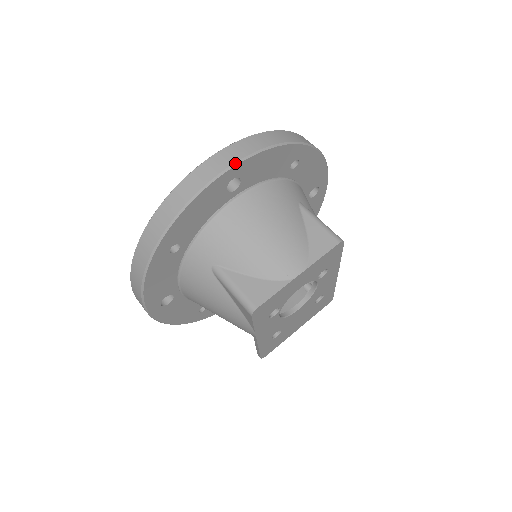
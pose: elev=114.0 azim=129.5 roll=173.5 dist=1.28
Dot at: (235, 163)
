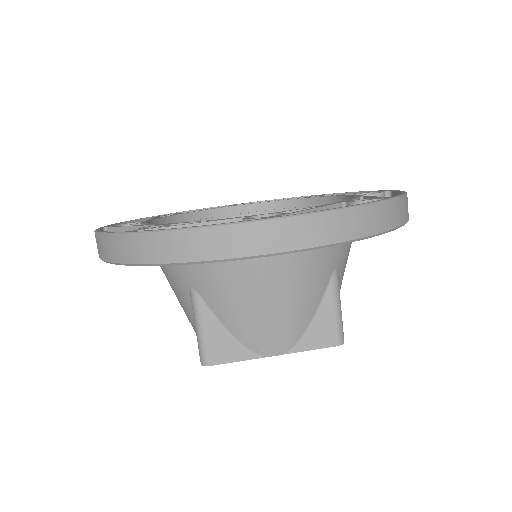
Dot at: (284, 252)
